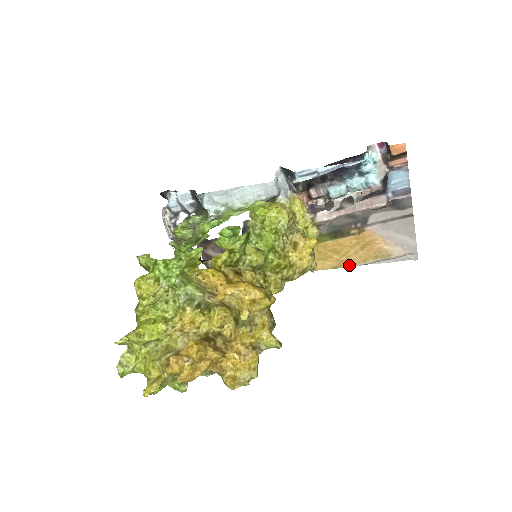
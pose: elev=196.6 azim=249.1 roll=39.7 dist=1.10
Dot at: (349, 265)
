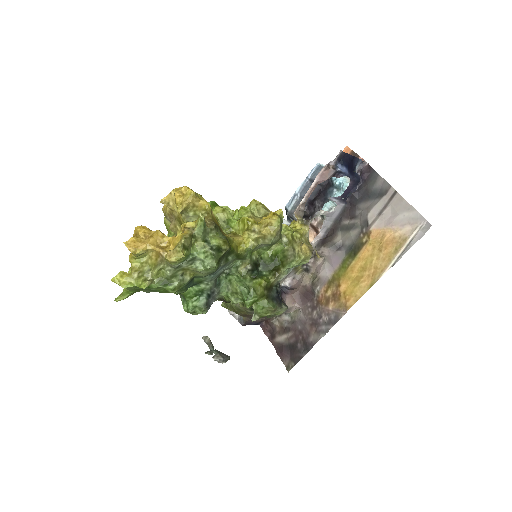
Dot at: (380, 274)
